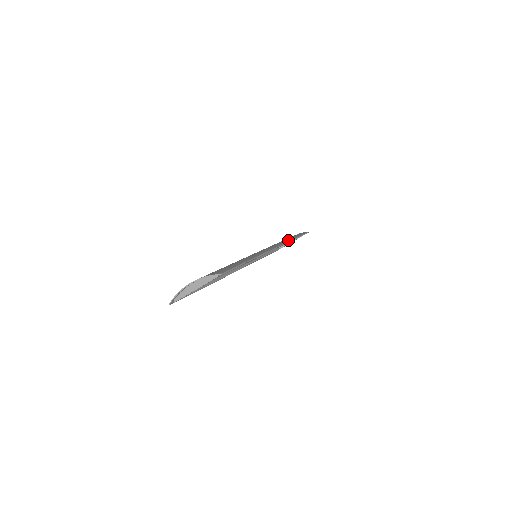
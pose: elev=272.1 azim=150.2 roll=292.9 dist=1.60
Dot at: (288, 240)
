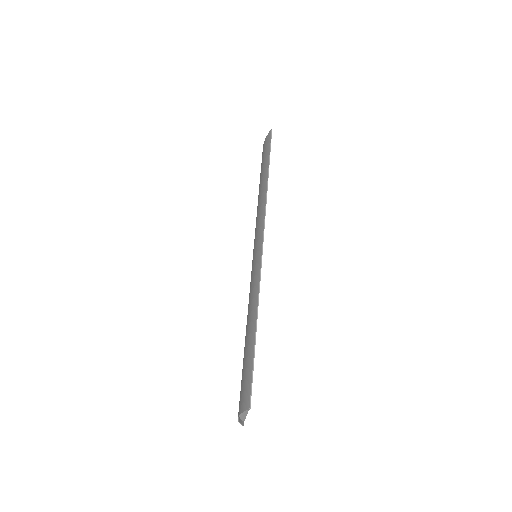
Dot at: (264, 197)
